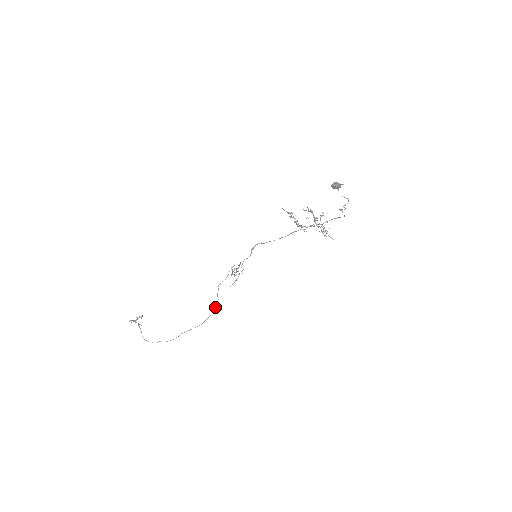
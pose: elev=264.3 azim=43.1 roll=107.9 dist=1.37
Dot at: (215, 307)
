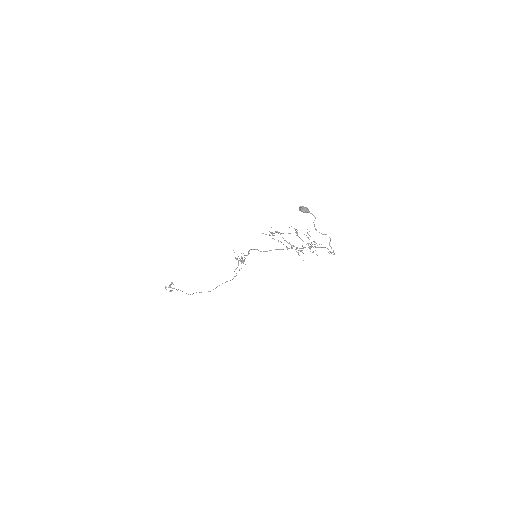
Dot at: occluded
